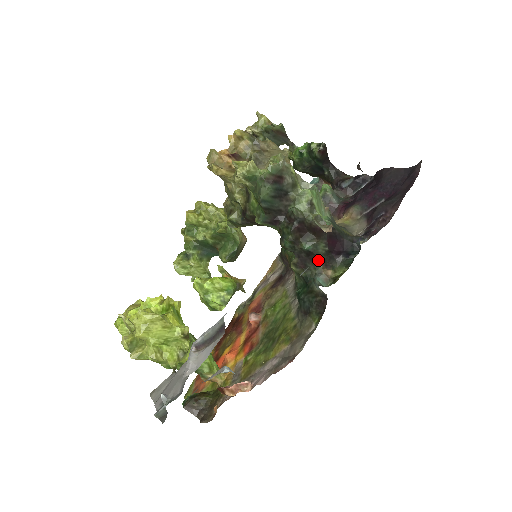
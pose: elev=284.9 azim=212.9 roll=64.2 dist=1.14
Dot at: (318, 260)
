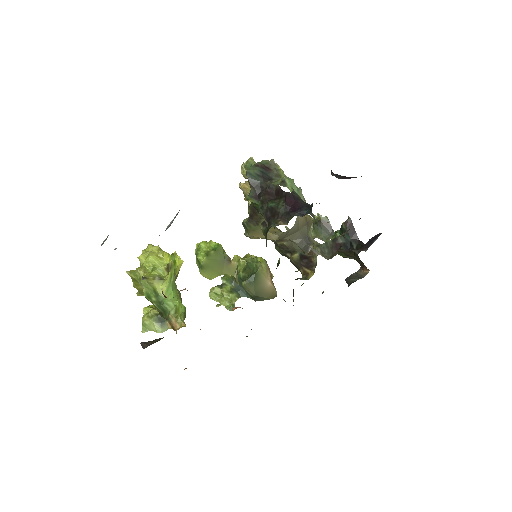
Dot at: (277, 215)
